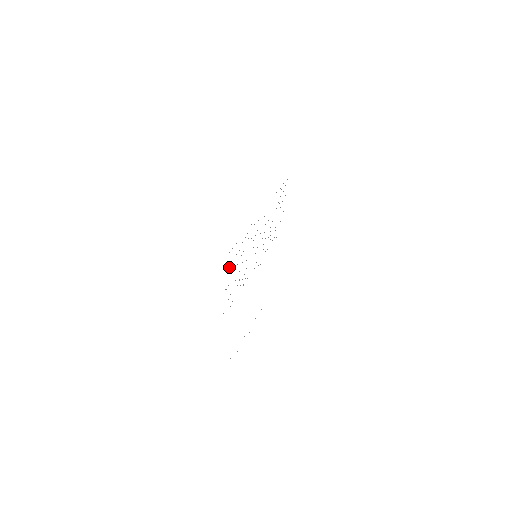
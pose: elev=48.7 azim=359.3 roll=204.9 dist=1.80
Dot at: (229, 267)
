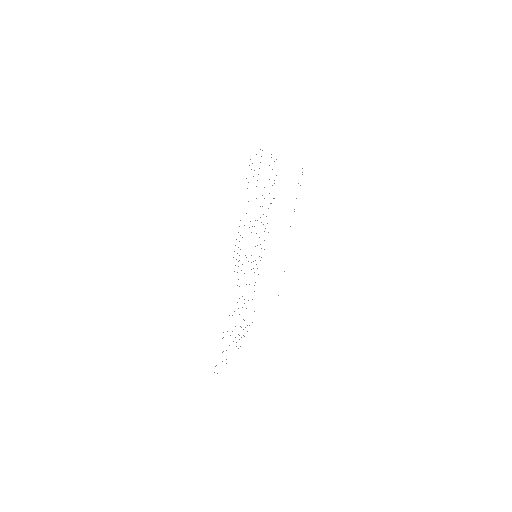
Dot at: occluded
